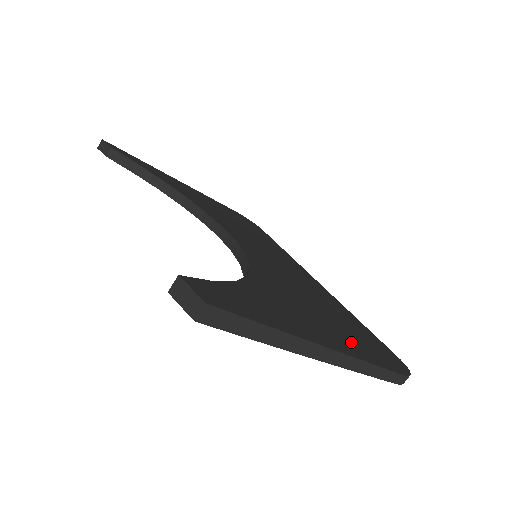
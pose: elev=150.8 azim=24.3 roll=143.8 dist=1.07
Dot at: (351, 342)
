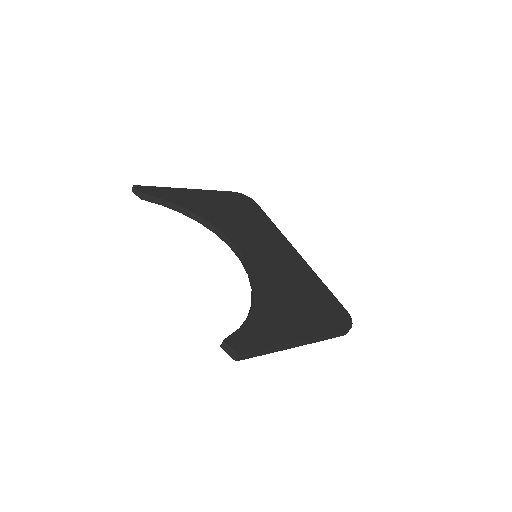
Dot at: (316, 322)
